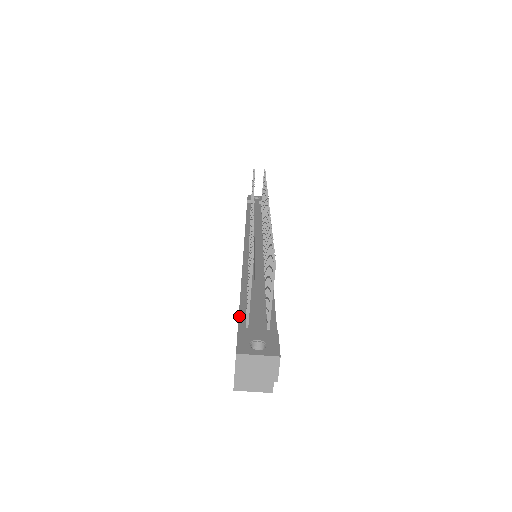
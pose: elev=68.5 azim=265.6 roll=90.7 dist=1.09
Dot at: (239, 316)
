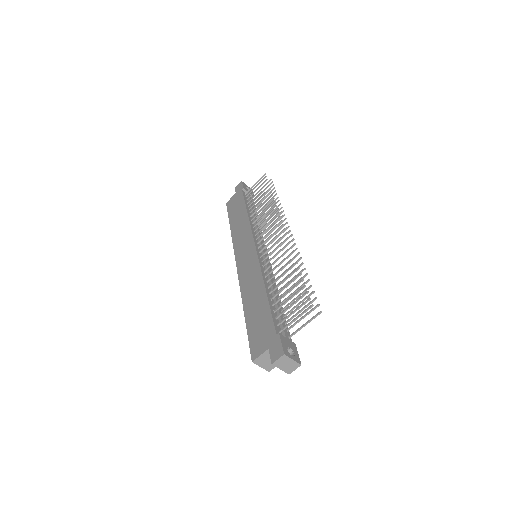
Dot at: (274, 321)
